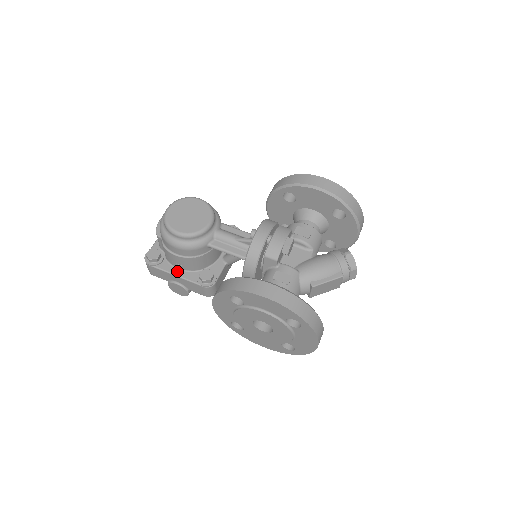
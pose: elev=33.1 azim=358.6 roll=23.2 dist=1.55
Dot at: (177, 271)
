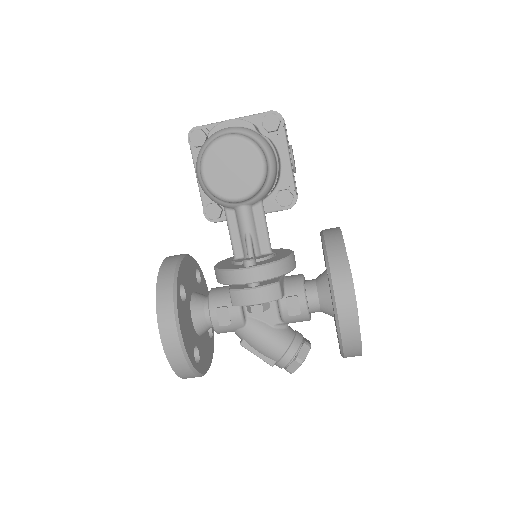
Dot at: occluded
